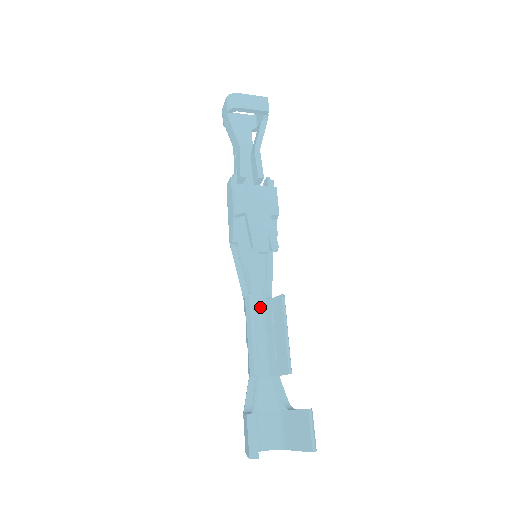
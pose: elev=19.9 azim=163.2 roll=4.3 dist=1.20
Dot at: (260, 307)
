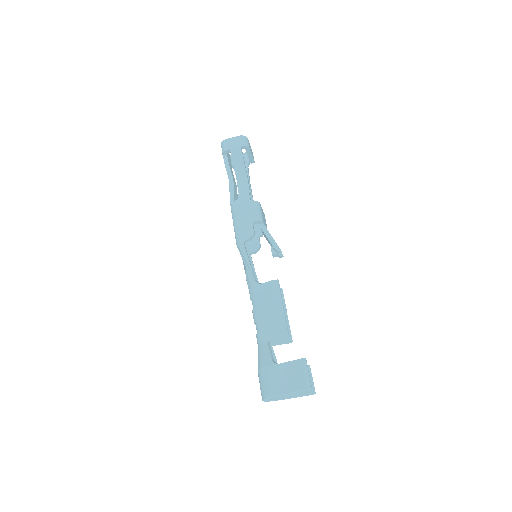
Dot at: occluded
